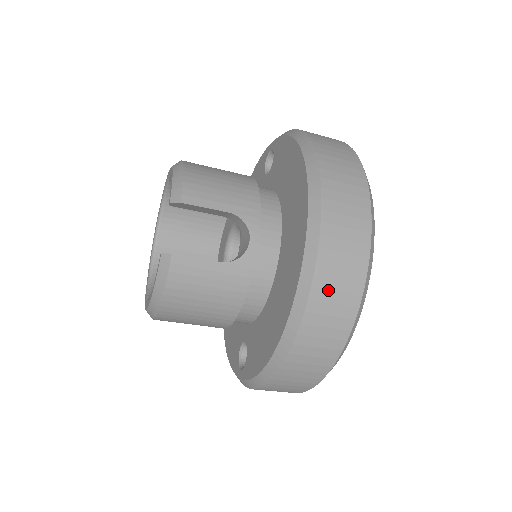
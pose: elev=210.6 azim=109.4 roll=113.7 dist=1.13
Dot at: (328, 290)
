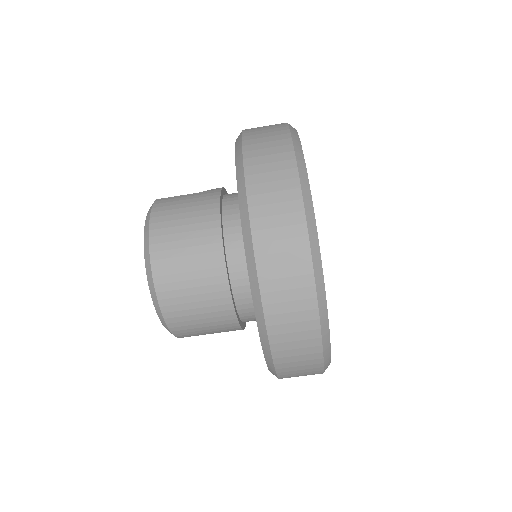
Dot at: (257, 128)
